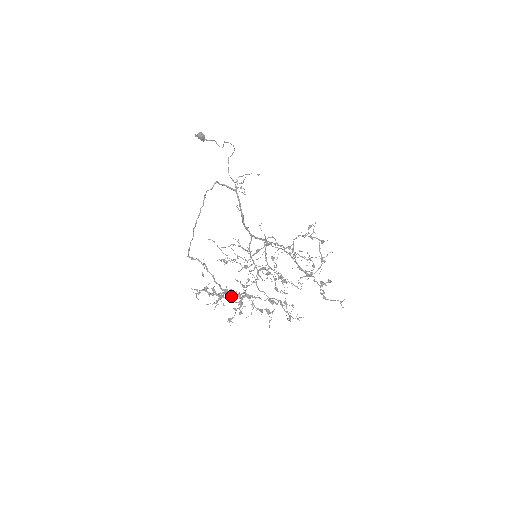
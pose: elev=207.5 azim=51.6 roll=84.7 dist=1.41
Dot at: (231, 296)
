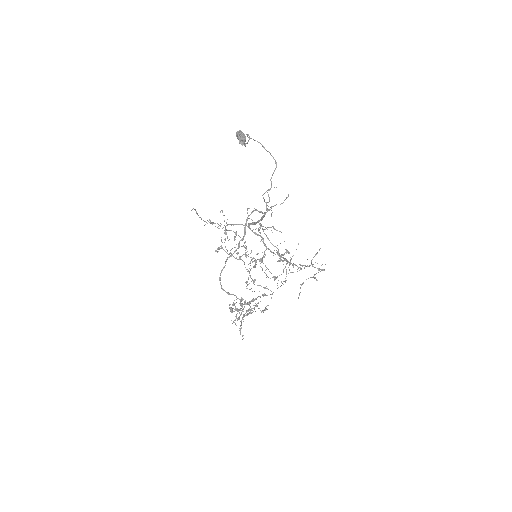
Dot at: occluded
